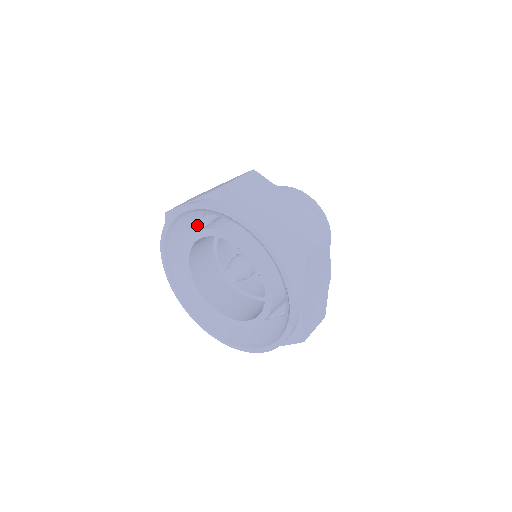
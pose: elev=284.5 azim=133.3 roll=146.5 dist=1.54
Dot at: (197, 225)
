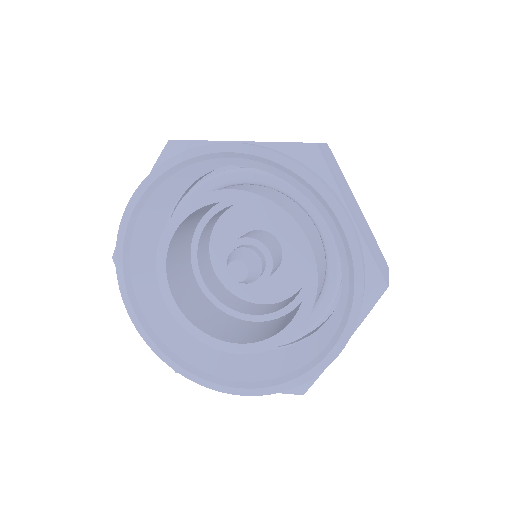
Dot at: occluded
